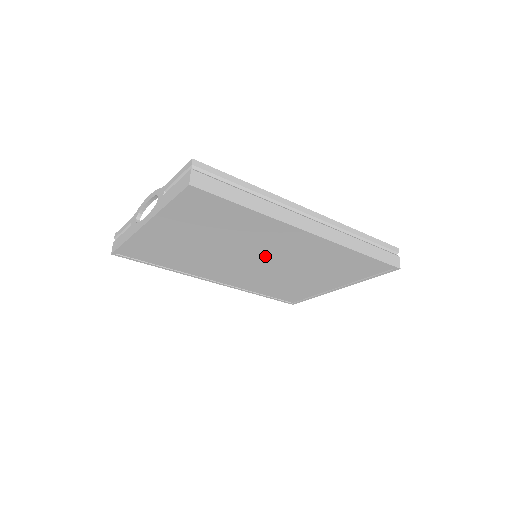
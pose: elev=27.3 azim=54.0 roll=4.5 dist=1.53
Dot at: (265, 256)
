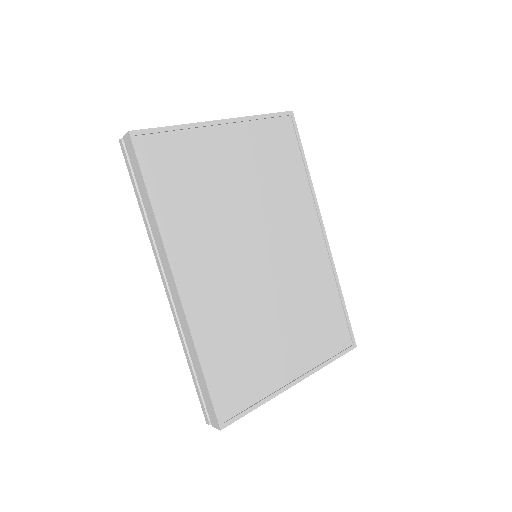
Dot at: (272, 251)
